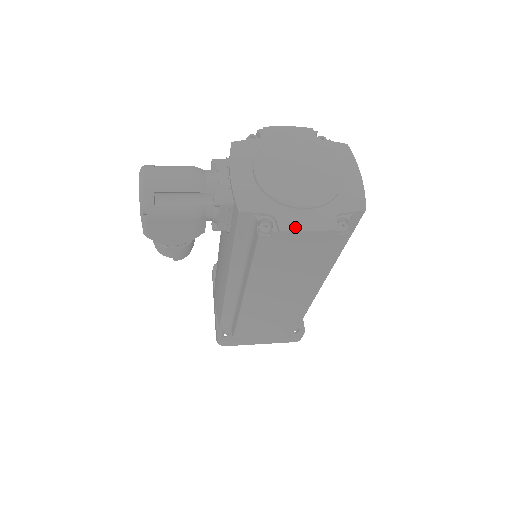
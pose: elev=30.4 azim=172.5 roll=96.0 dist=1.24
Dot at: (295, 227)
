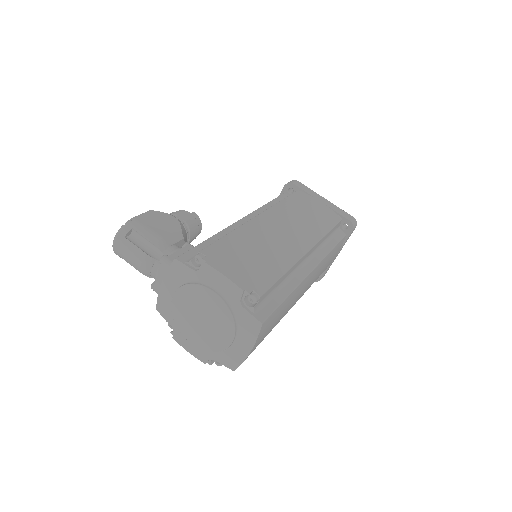
Dot at: (182, 344)
